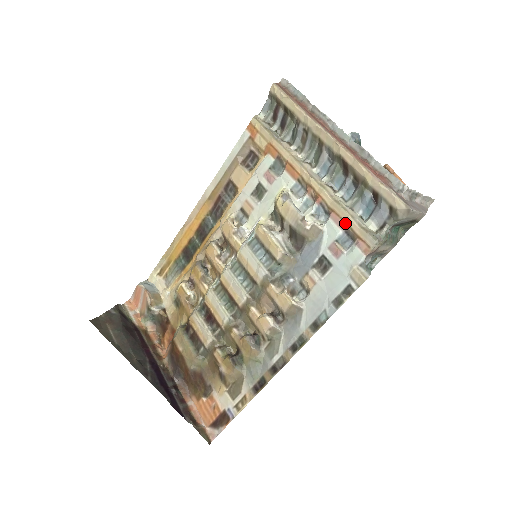
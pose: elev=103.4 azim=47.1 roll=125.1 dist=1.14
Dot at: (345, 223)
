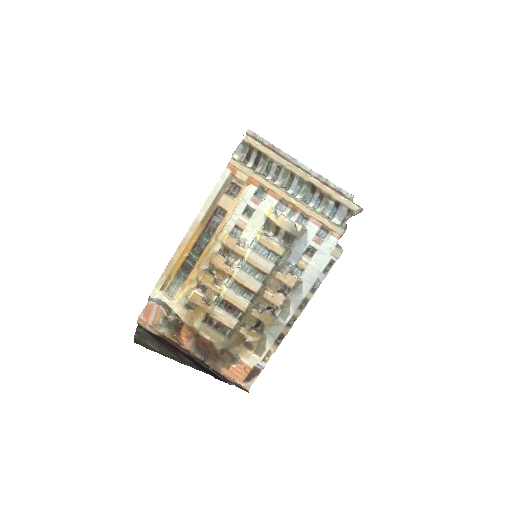
Dot at: (321, 223)
